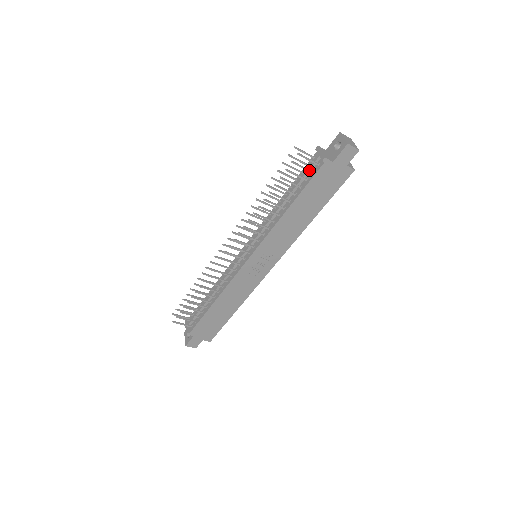
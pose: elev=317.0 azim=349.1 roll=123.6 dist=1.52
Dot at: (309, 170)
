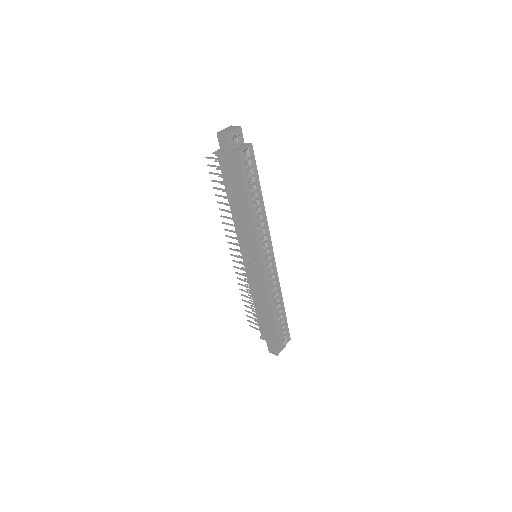
Dot at: occluded
